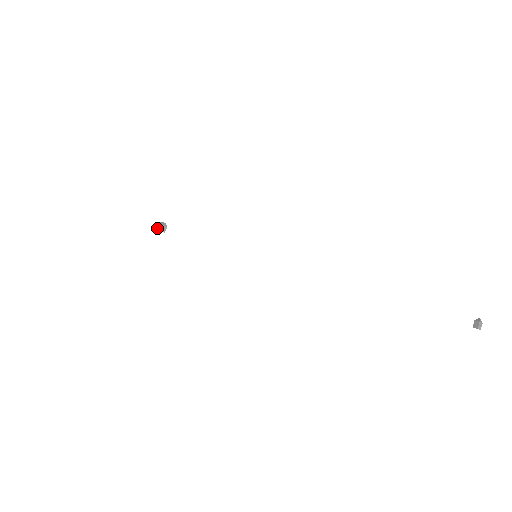
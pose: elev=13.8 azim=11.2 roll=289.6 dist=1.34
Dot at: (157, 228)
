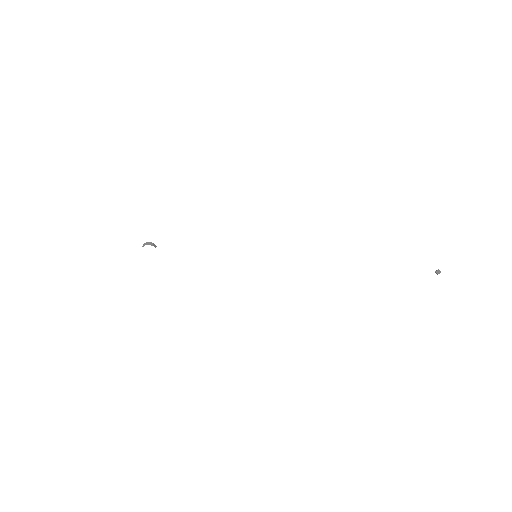
Dot at: (148, 244)
